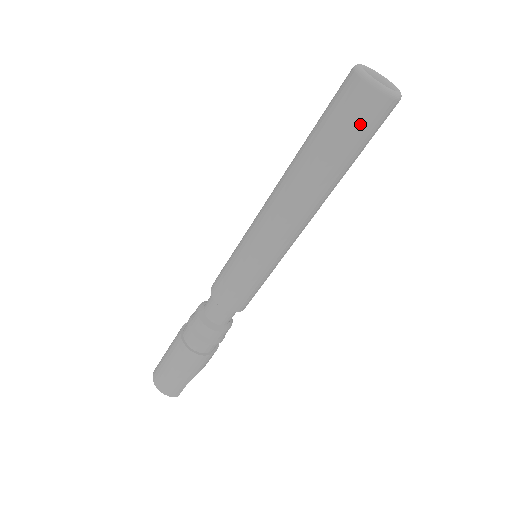
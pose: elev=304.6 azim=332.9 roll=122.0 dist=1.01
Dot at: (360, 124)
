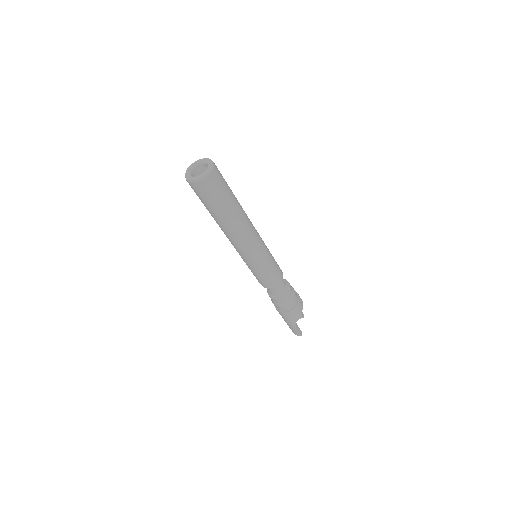
Dot at: (199, 196)
